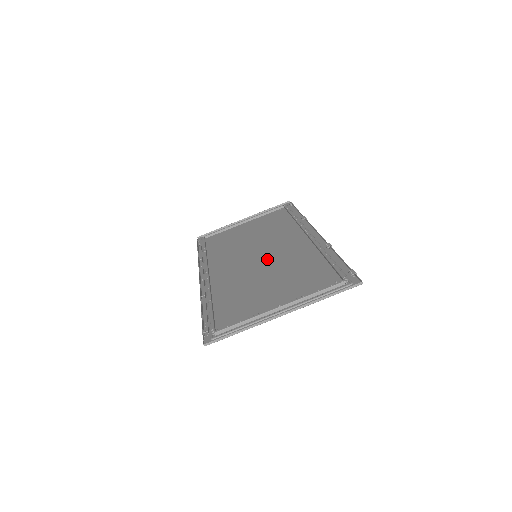
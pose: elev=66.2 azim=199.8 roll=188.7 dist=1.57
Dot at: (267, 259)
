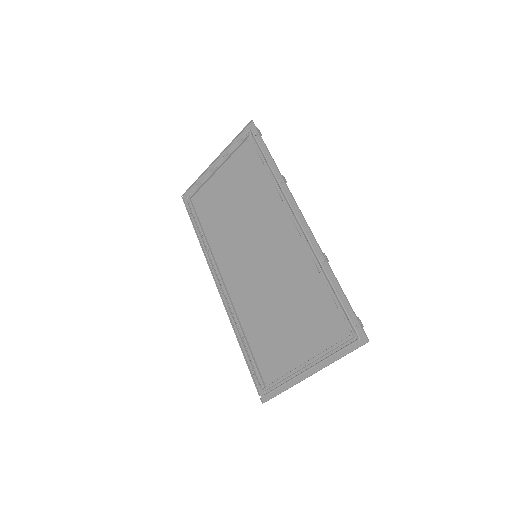
Dot at: (269, 267)
